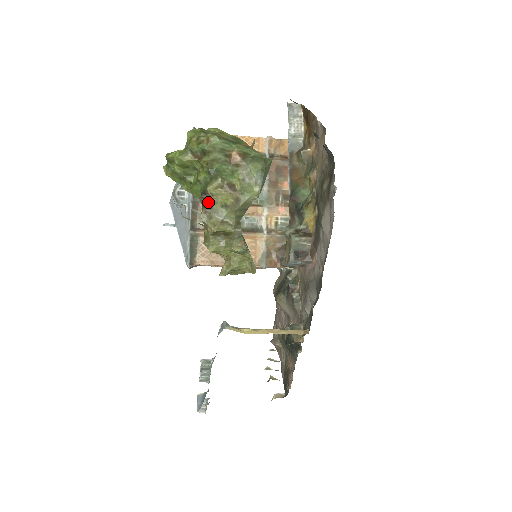
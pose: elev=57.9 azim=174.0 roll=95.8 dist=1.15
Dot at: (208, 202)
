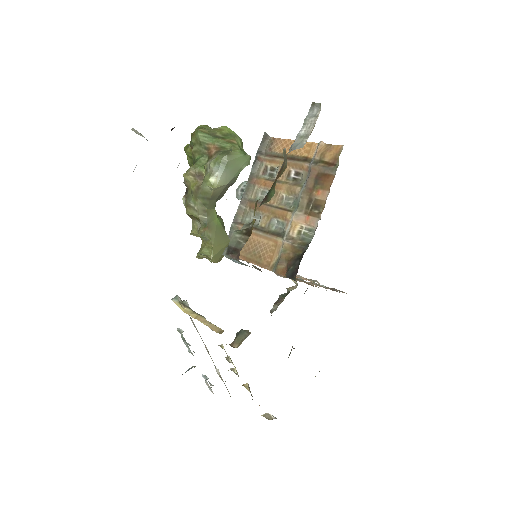
Dot at: (187, 187)
